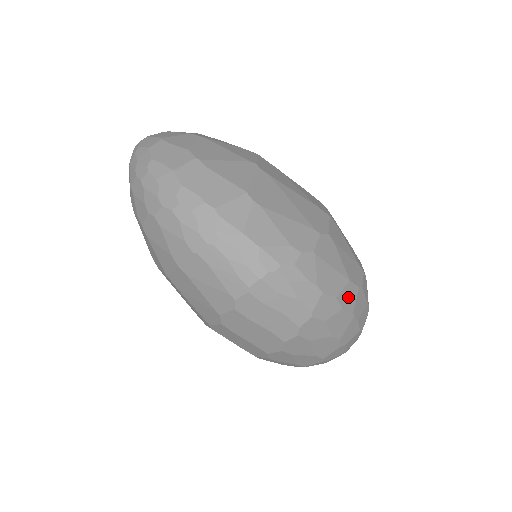
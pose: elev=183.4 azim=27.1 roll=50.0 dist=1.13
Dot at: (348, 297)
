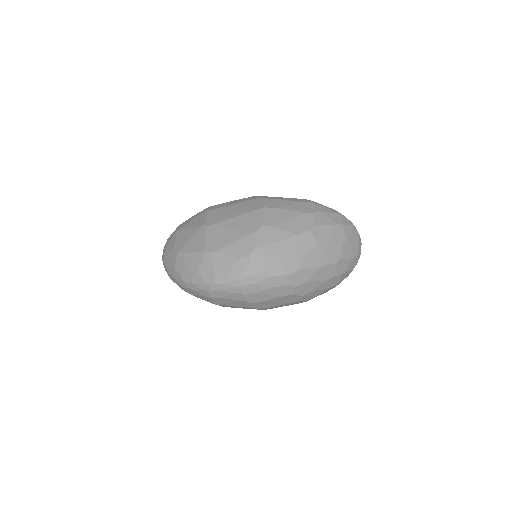
Dot at: (304, 244)
